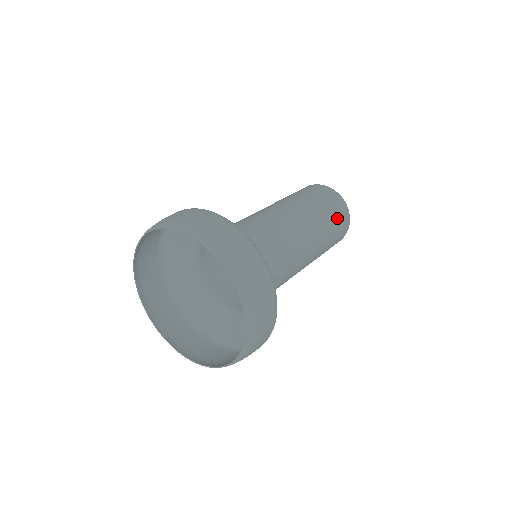
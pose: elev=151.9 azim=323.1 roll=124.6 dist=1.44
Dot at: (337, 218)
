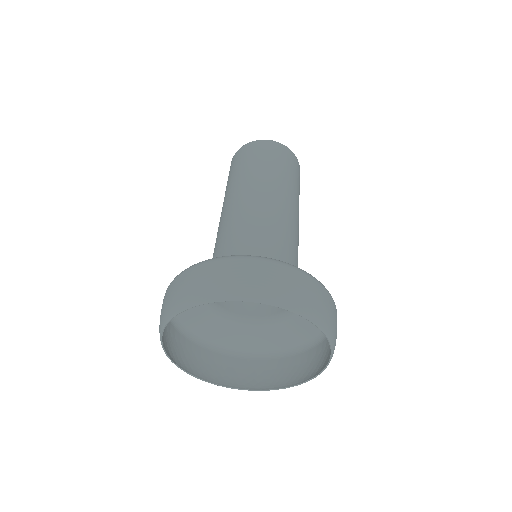
Dot at: (268, 156)
